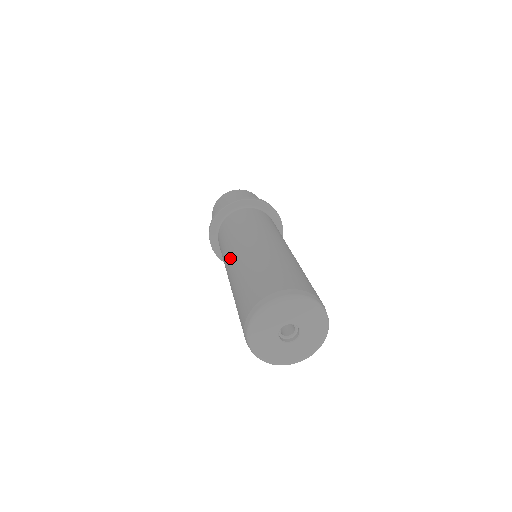
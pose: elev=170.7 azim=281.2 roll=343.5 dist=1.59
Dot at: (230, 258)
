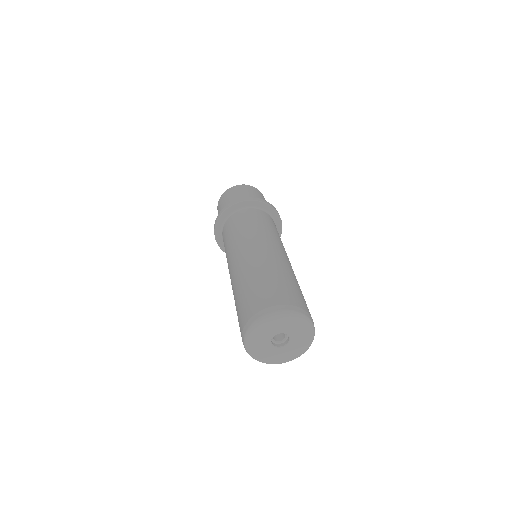
Dot at: (236, 257)
